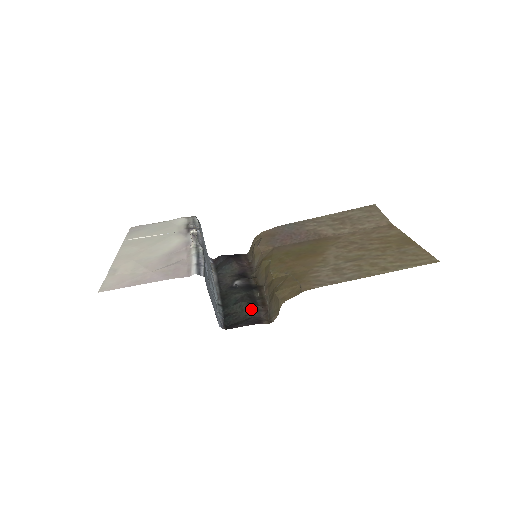
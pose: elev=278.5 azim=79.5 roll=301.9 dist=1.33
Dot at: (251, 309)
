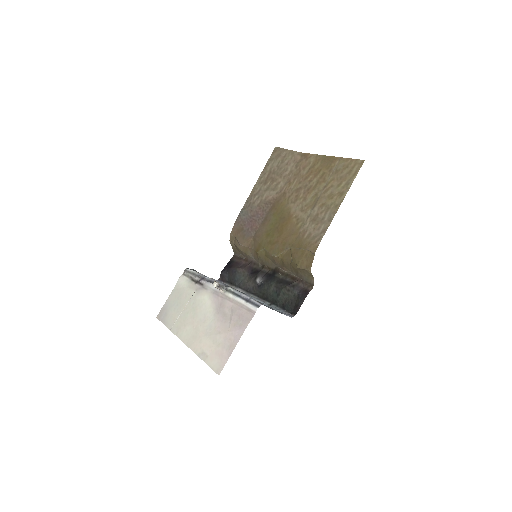
Dot at: (292, 289)
